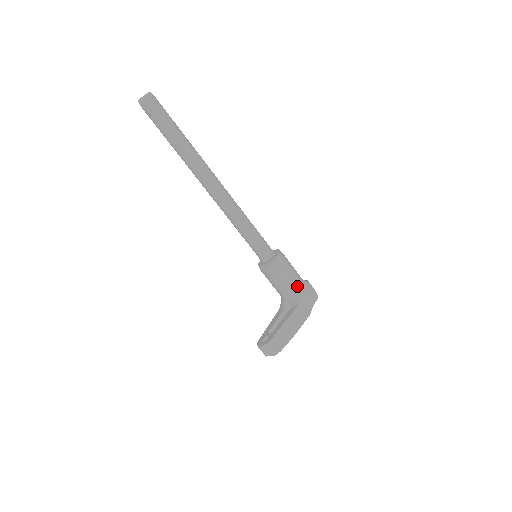
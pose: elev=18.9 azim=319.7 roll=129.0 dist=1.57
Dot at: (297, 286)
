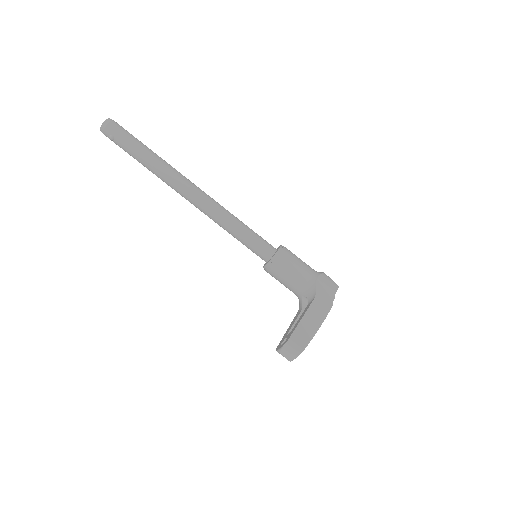
Dot at: (309, 278)
